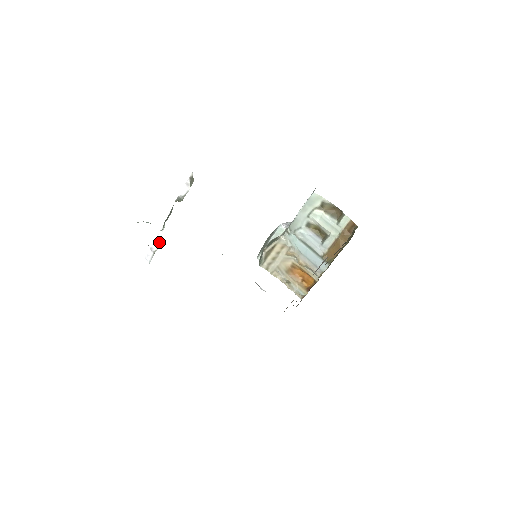
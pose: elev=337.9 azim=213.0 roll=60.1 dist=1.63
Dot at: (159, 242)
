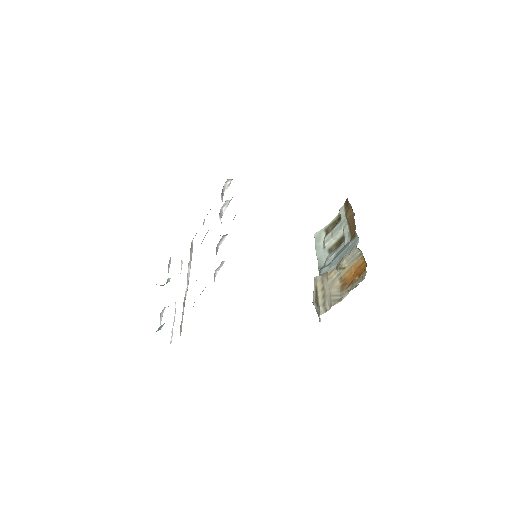
Dot at: (174, 317)
